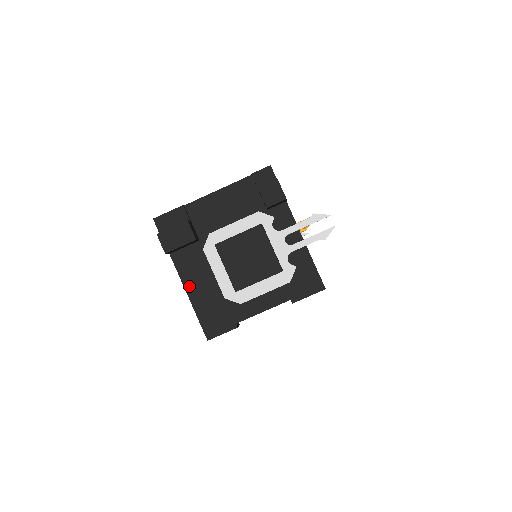
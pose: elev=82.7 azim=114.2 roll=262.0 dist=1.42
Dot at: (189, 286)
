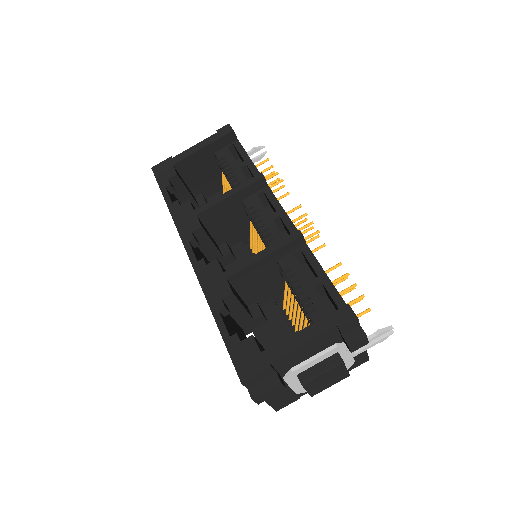
Dot at: occluded
